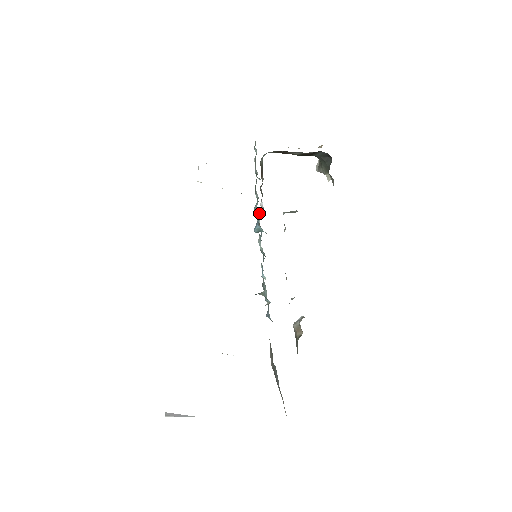
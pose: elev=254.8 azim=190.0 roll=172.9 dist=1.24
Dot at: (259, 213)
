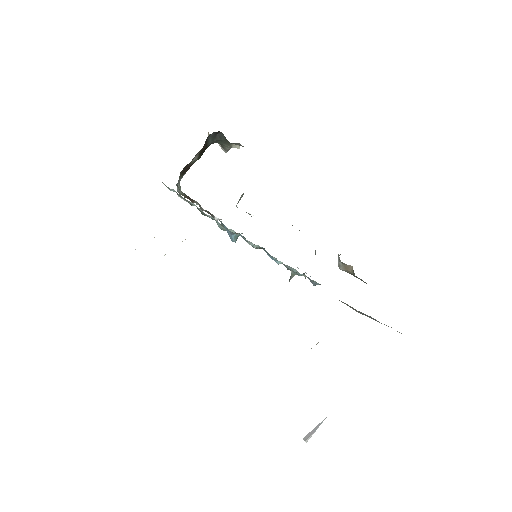
Dot at: occluded
